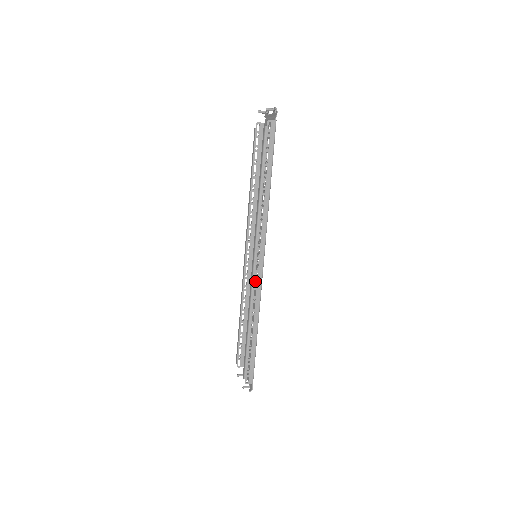
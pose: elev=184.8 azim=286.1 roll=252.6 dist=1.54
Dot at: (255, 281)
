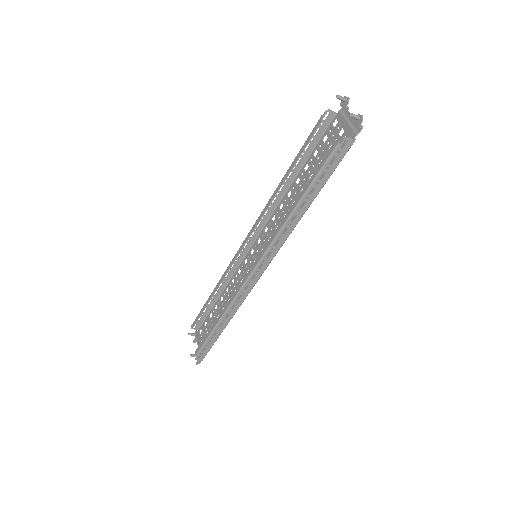
Dot at: (244, 275)
